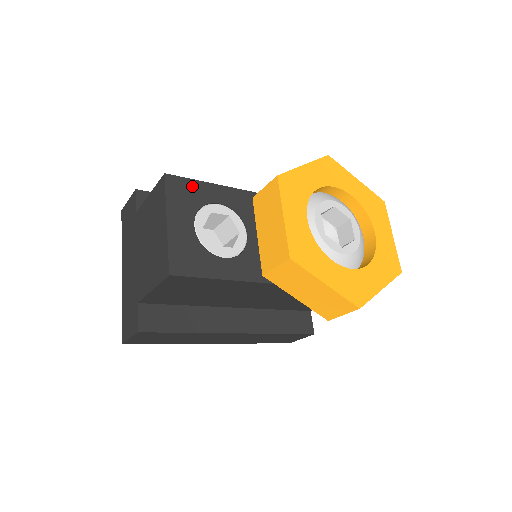
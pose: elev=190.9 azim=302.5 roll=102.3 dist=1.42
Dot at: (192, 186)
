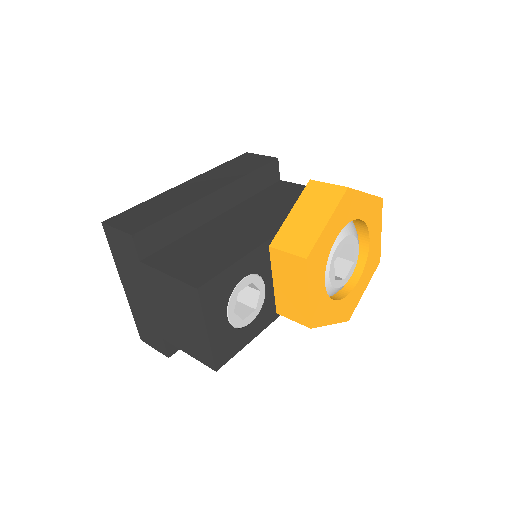
Dot at: (221, 281)
